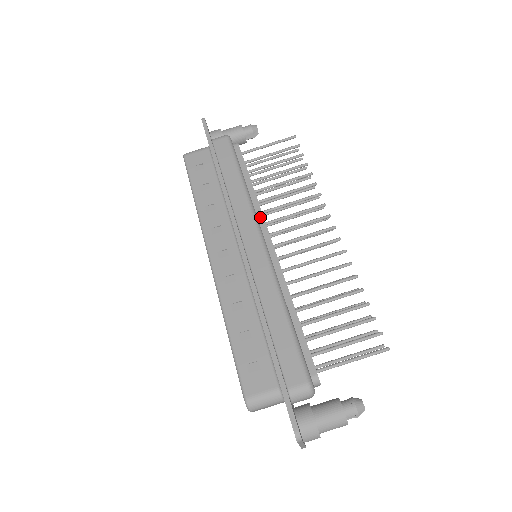
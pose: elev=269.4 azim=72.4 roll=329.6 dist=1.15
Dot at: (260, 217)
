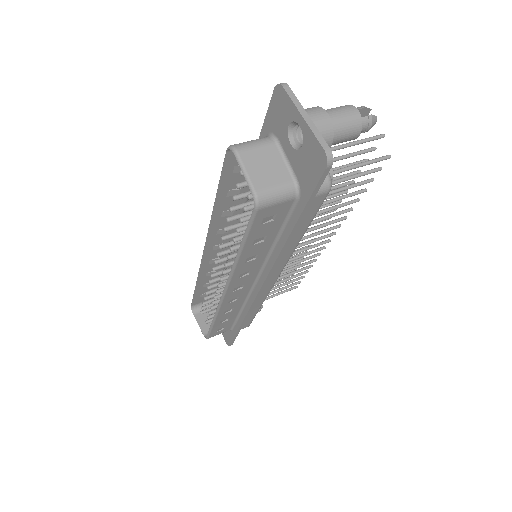
Dot at: occluded
